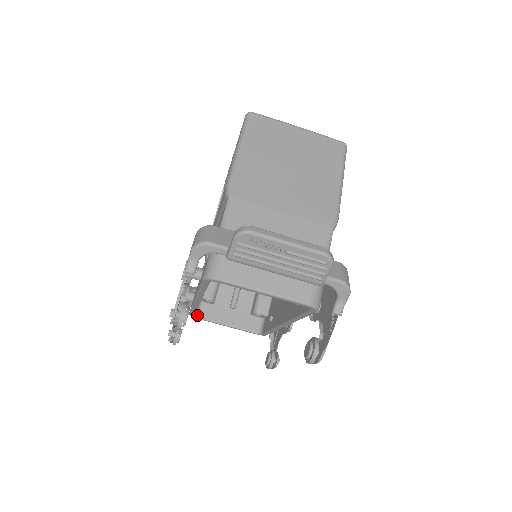
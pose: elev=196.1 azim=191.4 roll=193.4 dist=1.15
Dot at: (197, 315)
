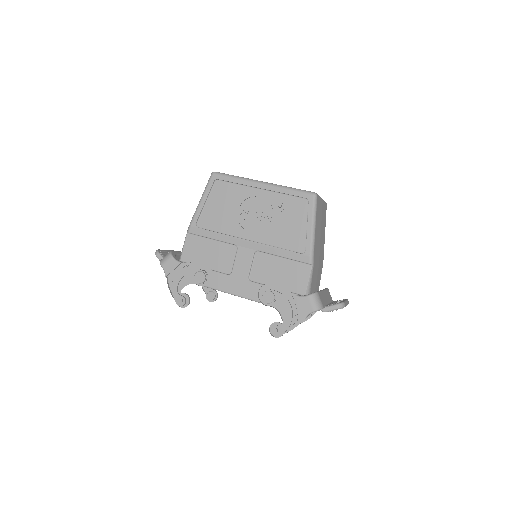
Dot at: occluded
